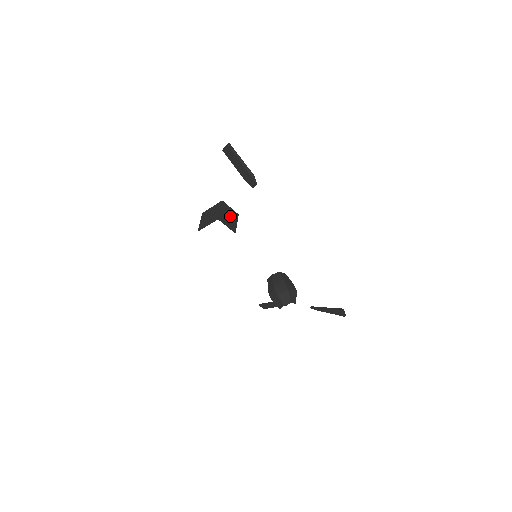
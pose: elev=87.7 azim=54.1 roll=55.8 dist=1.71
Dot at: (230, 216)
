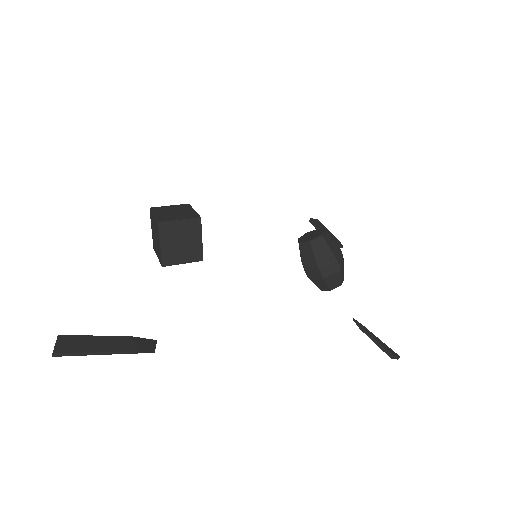
Dot at: (184, 238)
